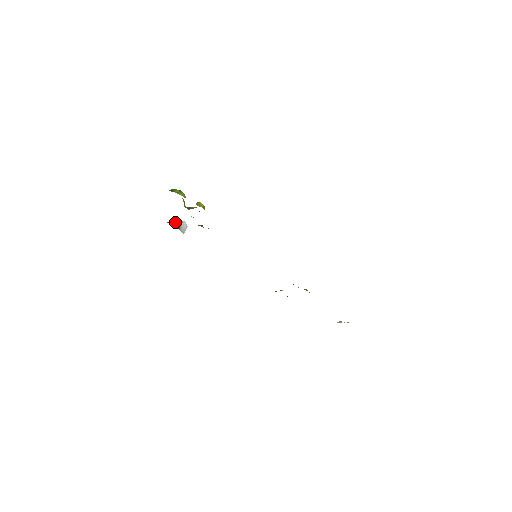
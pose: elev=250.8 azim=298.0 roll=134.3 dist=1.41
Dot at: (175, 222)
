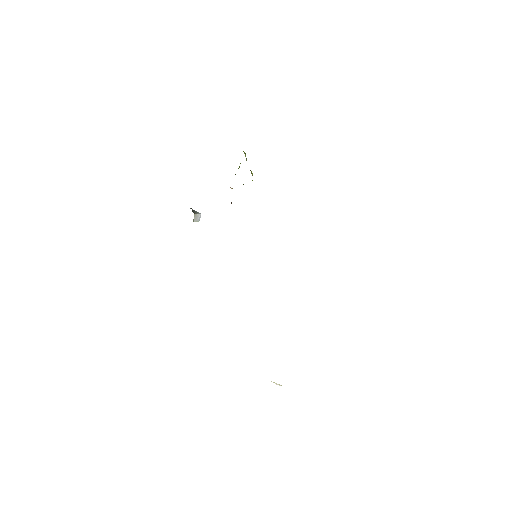
Dot at: (193, 210)
